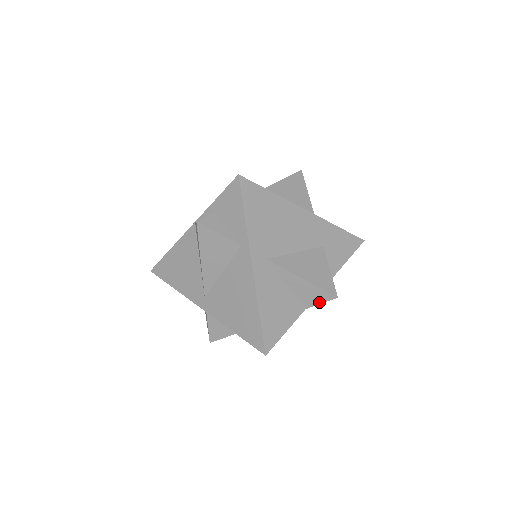
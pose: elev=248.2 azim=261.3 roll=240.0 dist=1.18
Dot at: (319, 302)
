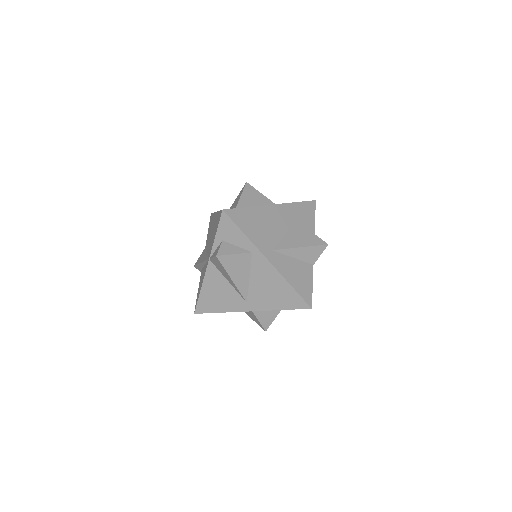
Dot at: (319, 255)
